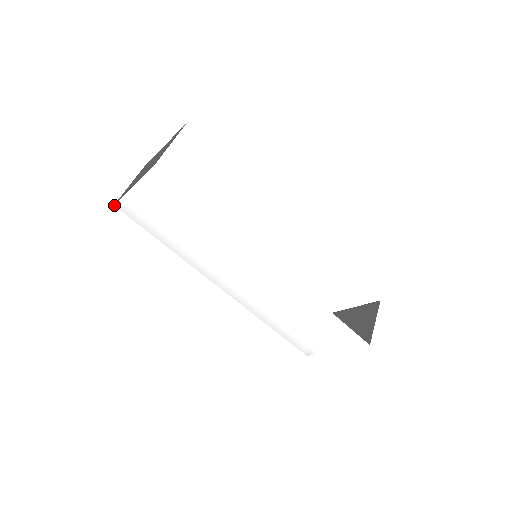
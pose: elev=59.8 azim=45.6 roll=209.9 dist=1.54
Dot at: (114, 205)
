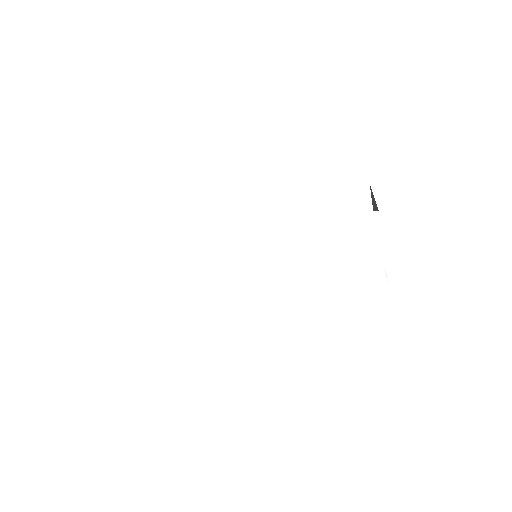
Dot at: (155, 320)
